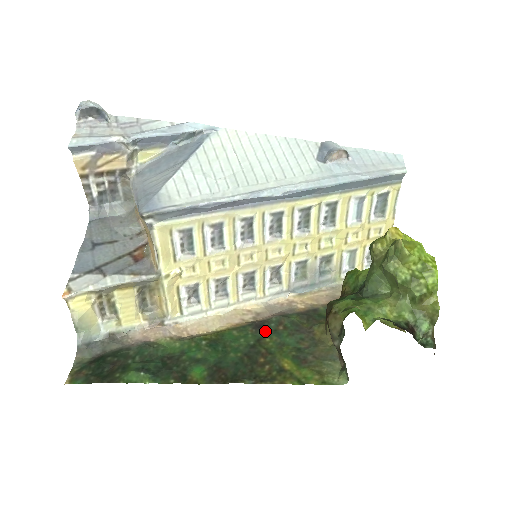
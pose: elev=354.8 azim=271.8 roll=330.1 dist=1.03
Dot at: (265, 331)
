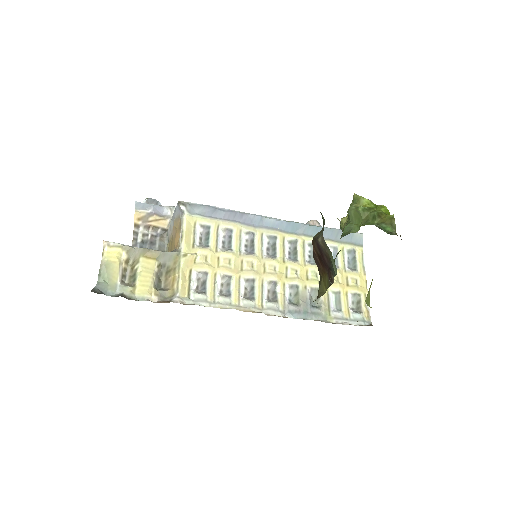
Dot at: occluded
